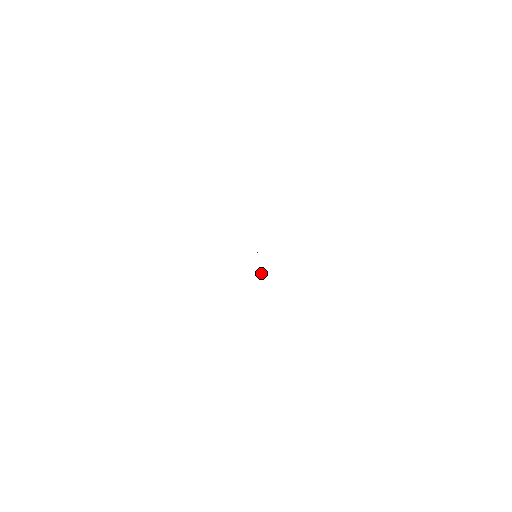
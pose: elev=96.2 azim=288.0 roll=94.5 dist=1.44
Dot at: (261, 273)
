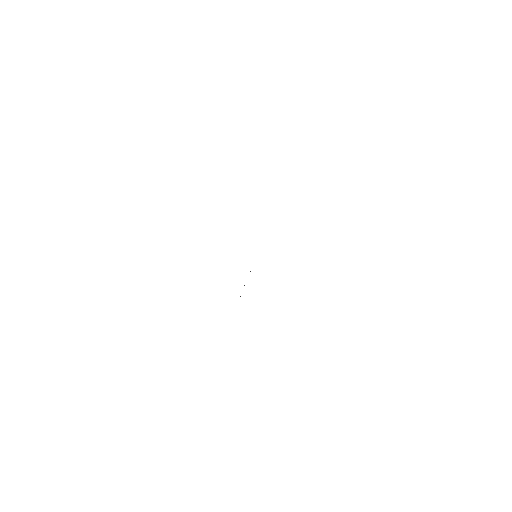
Dot at: occluded
